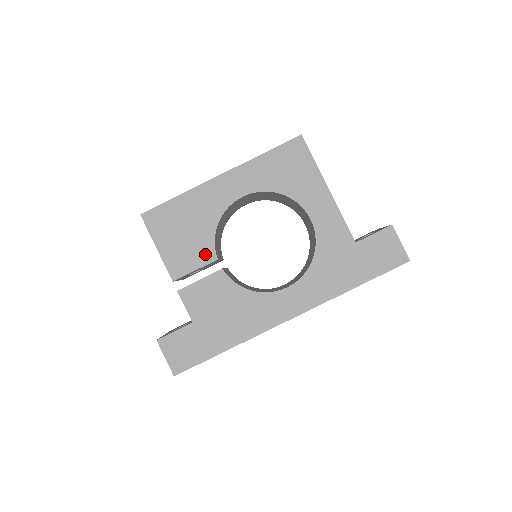
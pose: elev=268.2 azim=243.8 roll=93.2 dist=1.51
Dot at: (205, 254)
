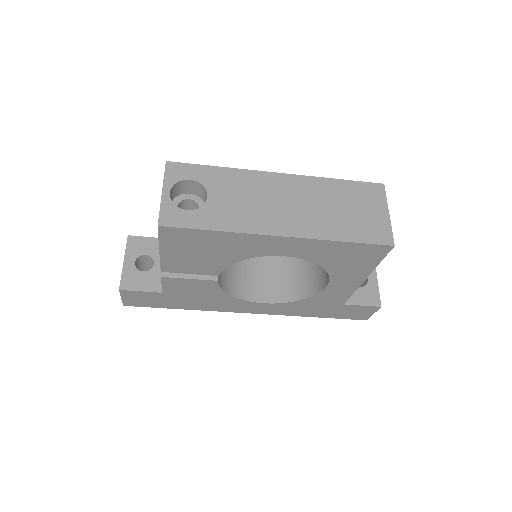
Dot at: (209, 270)
